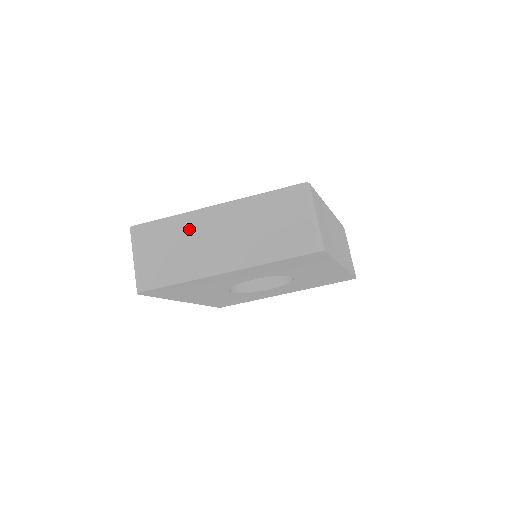
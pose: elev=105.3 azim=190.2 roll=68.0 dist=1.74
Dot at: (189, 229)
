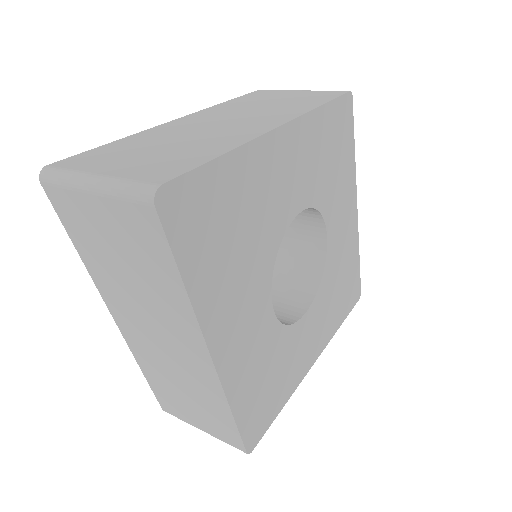
Dot at: (166, 133)
